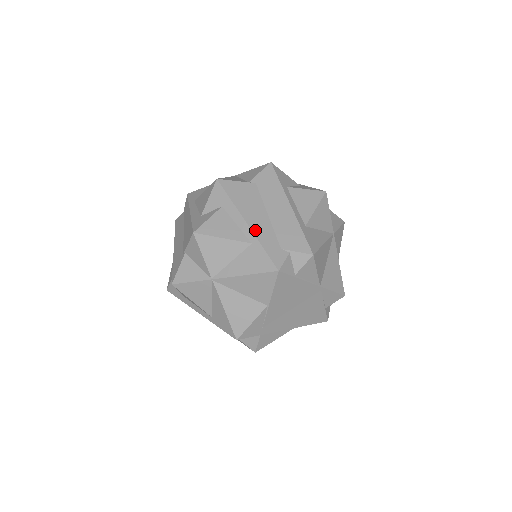
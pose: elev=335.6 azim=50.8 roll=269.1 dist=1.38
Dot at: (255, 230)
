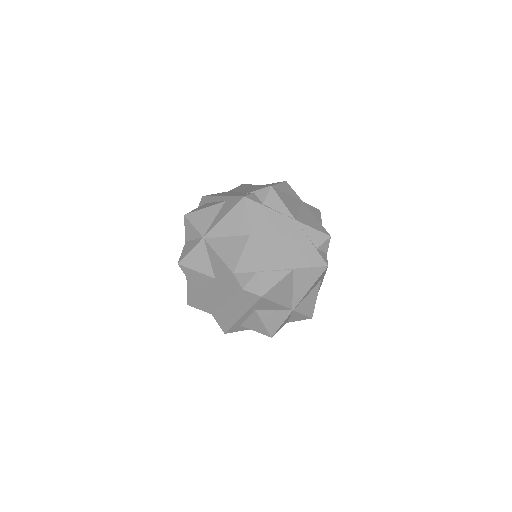
Dot at: occluded
